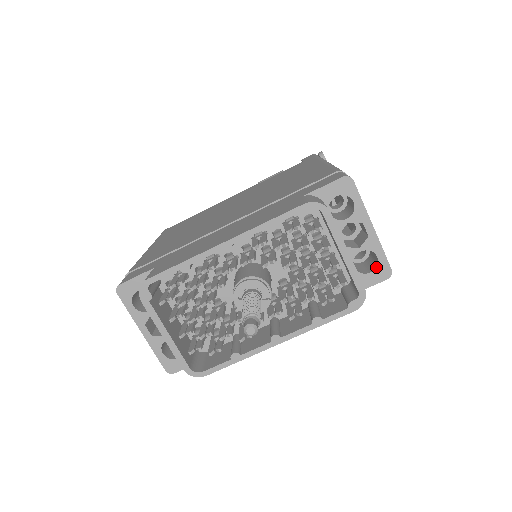
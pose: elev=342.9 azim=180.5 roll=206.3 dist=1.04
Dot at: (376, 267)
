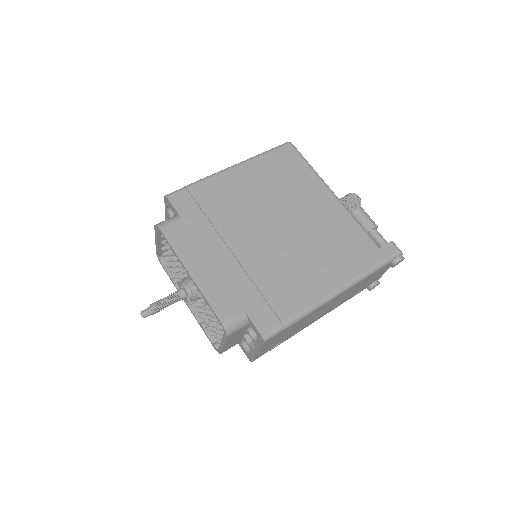
Dot at: (248, 353)
